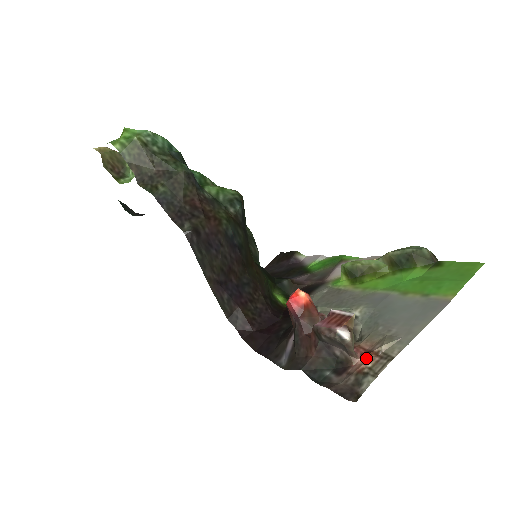
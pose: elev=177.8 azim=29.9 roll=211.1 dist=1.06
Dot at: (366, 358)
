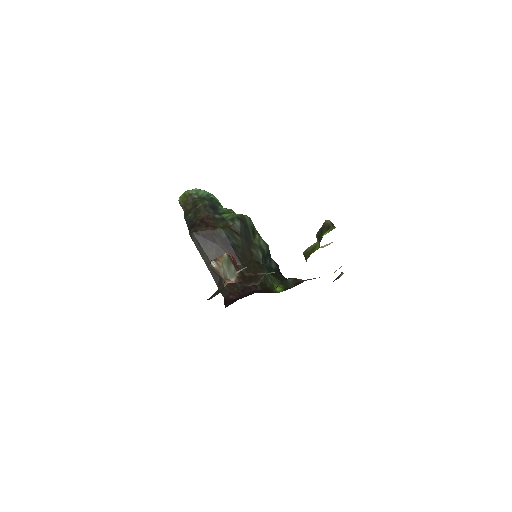
Dot at: occluded
